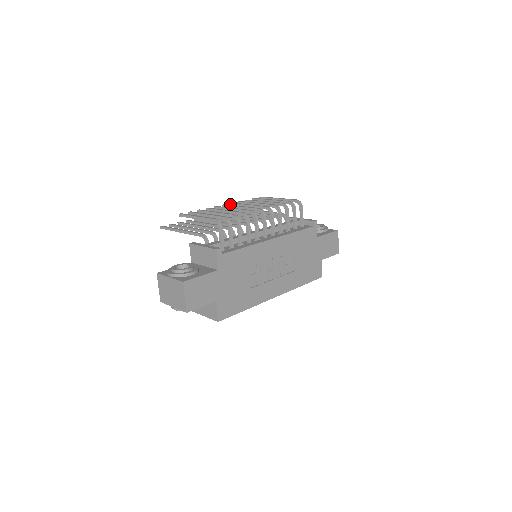
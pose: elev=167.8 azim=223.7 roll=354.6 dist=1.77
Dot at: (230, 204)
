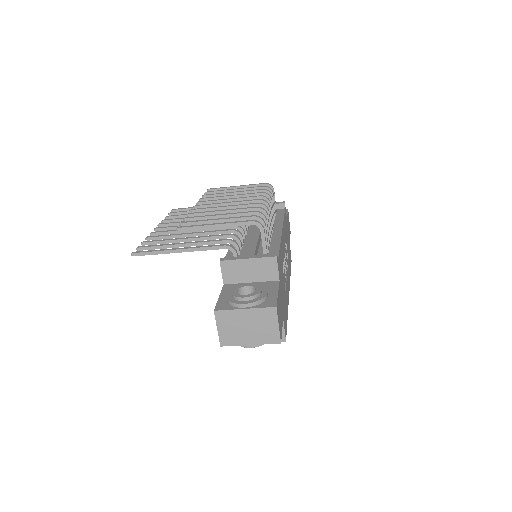
Dot at: (198, 204)
